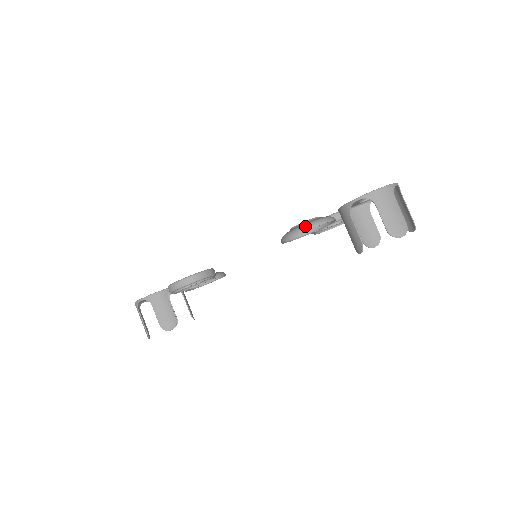
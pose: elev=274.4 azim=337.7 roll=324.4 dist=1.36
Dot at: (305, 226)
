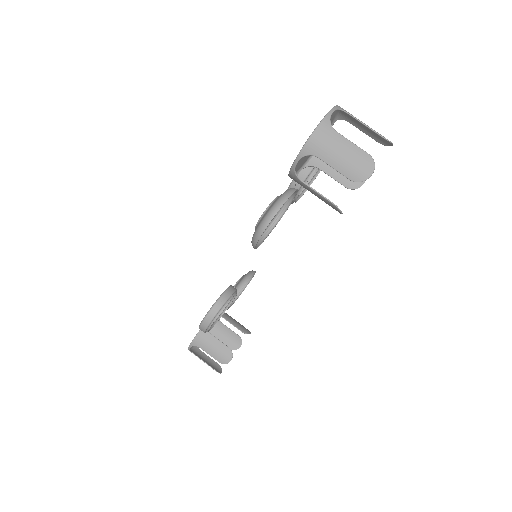
Dot at: (260, 226)
